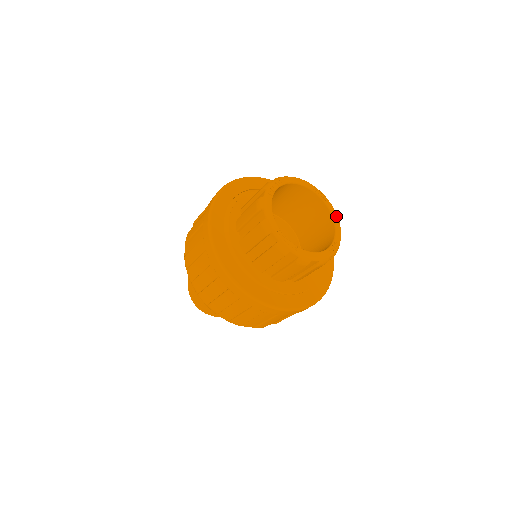
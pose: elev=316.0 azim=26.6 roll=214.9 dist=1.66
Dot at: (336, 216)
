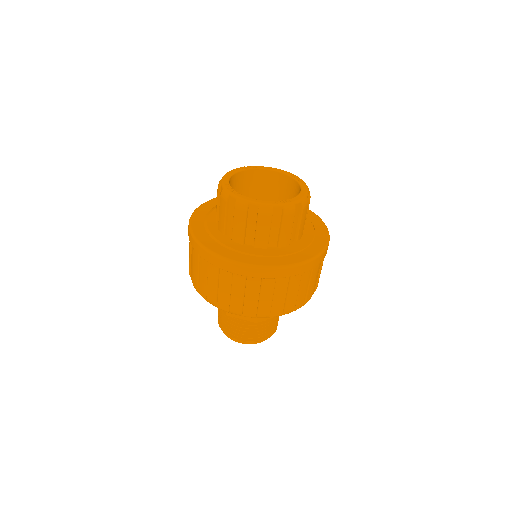
Dot at: (305, 190)
